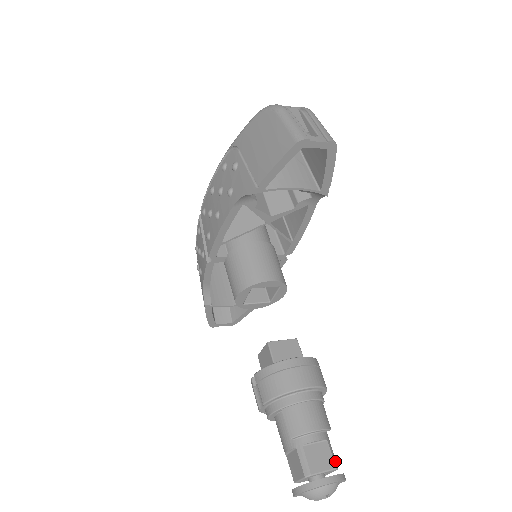
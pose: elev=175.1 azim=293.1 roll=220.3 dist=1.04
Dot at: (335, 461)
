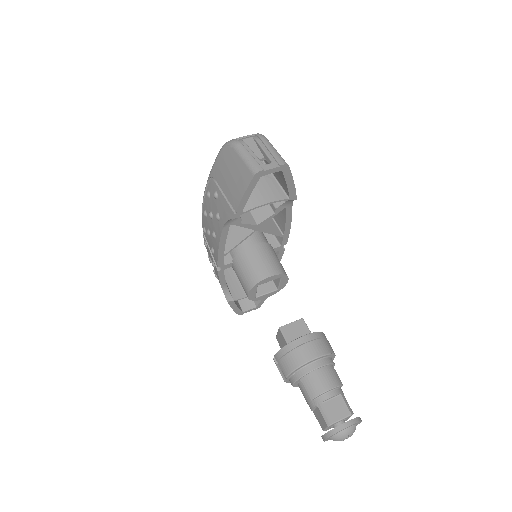
Dot at: (350, 409)
